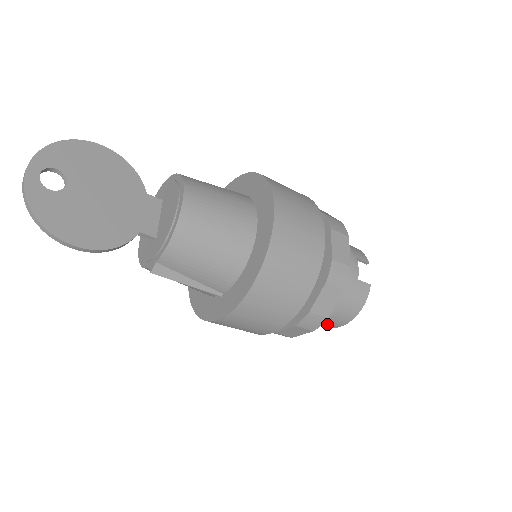
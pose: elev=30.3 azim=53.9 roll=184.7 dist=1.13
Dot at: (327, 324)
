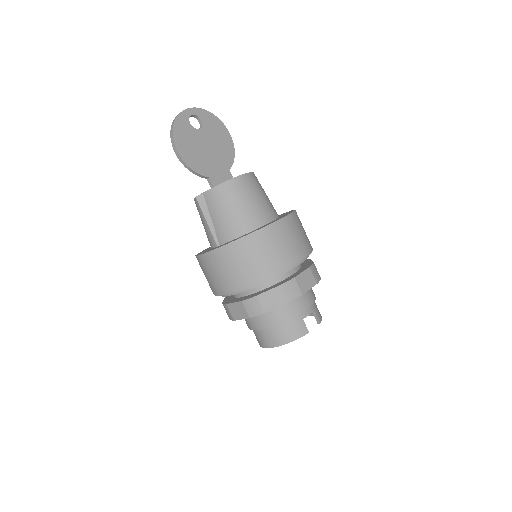
Dot at: (262, 338)
